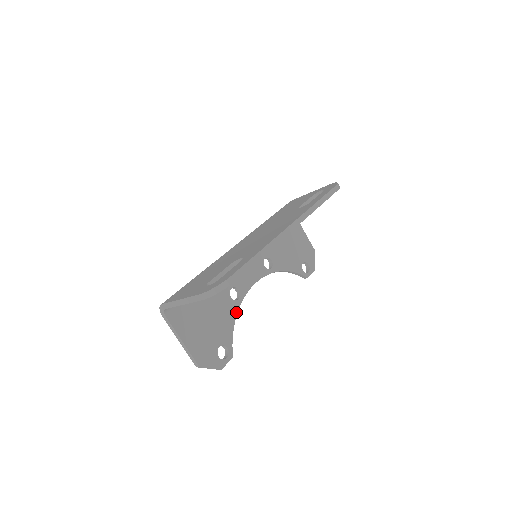
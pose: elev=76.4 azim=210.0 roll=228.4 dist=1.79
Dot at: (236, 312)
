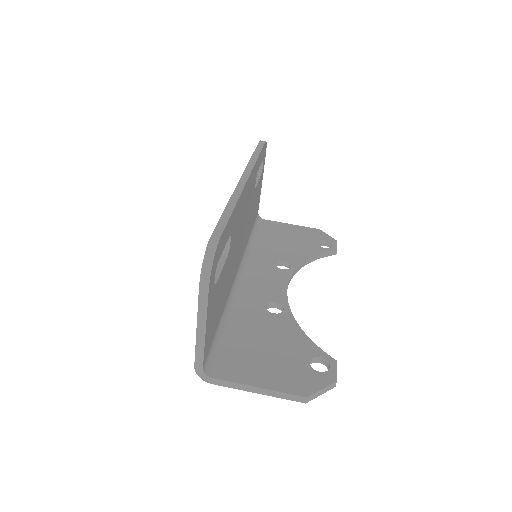
Dot at: (294, 321)
